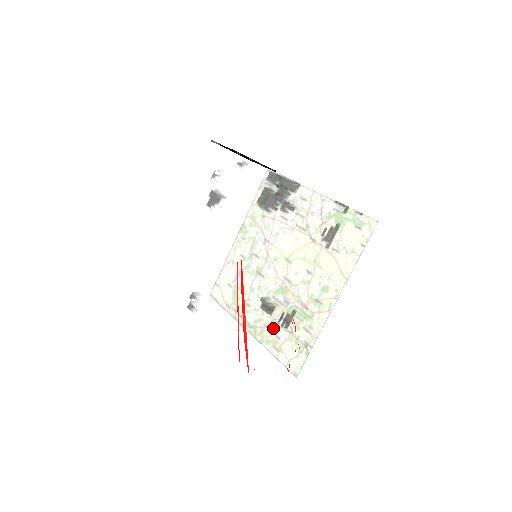
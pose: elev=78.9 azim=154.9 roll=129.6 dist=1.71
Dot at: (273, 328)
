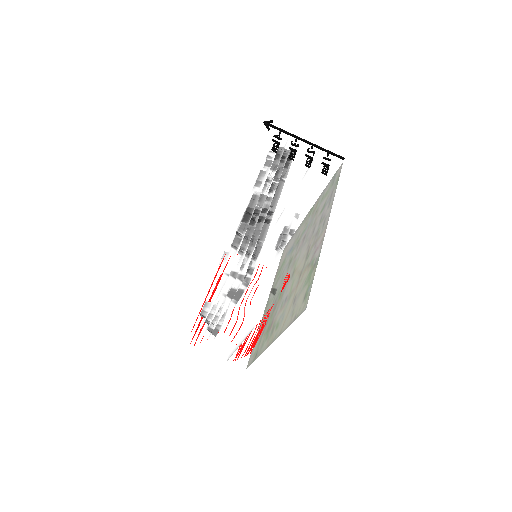
Dot at: (199, 330)
